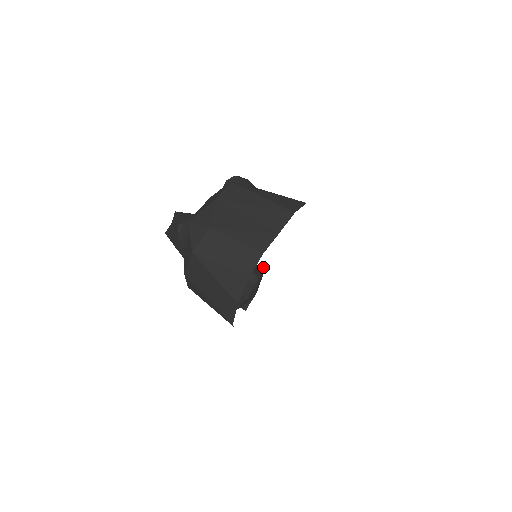
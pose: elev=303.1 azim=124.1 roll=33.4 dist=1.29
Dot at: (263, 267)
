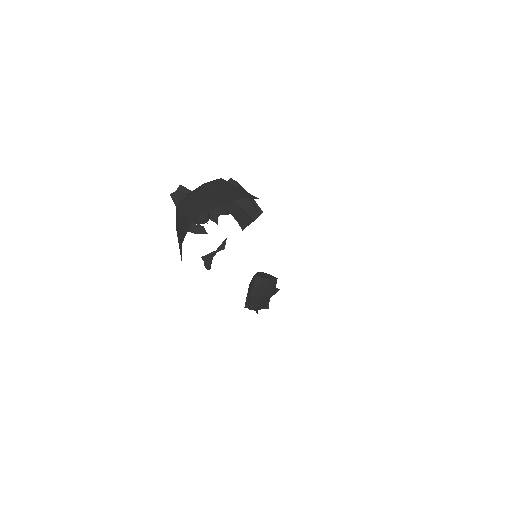
Dot at: (273, 277)
